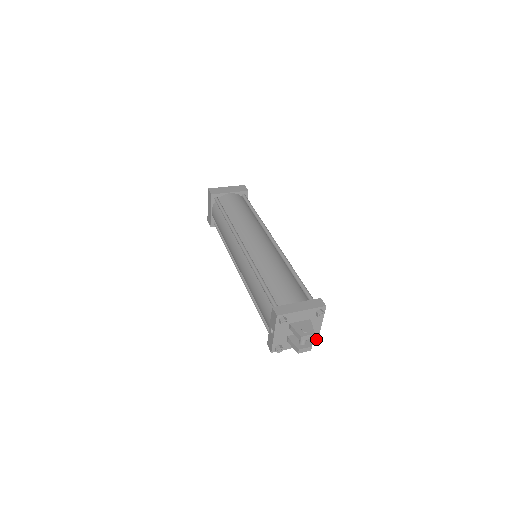
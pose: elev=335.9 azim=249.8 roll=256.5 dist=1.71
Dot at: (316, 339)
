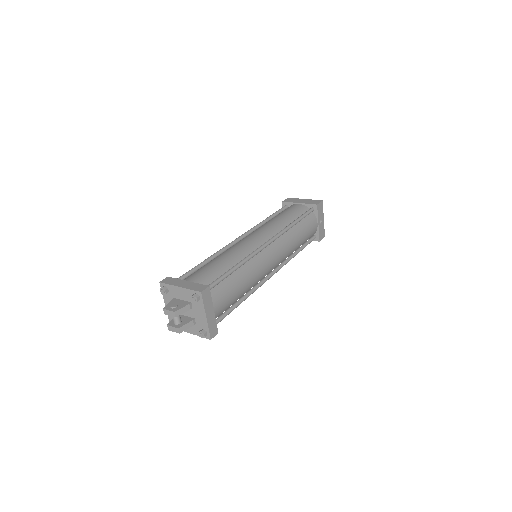
Dot at: (203, 332)
